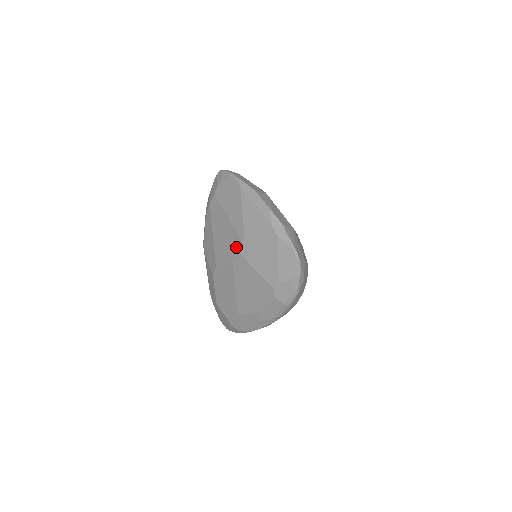
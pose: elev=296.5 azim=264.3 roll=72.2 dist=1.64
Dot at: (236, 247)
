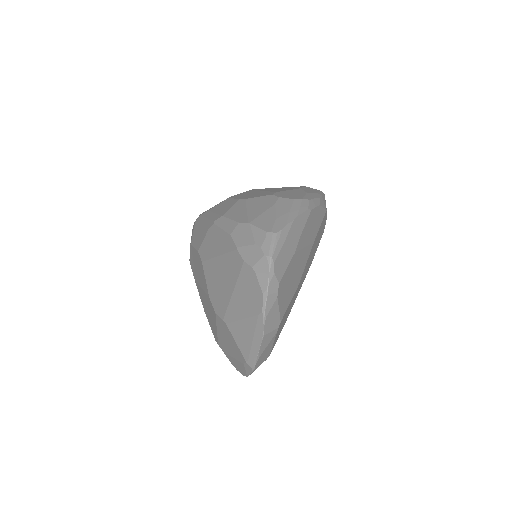
Dot at: (218, 307)
